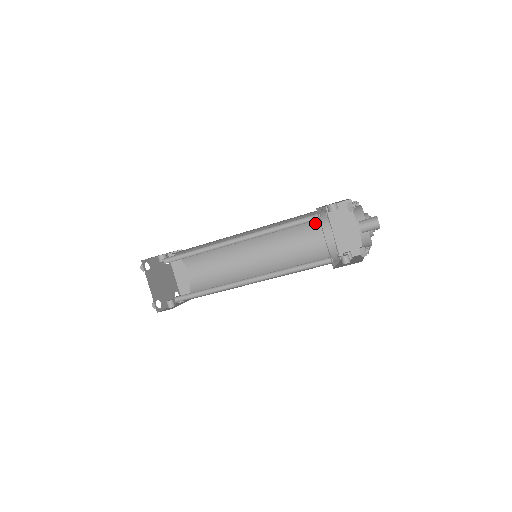
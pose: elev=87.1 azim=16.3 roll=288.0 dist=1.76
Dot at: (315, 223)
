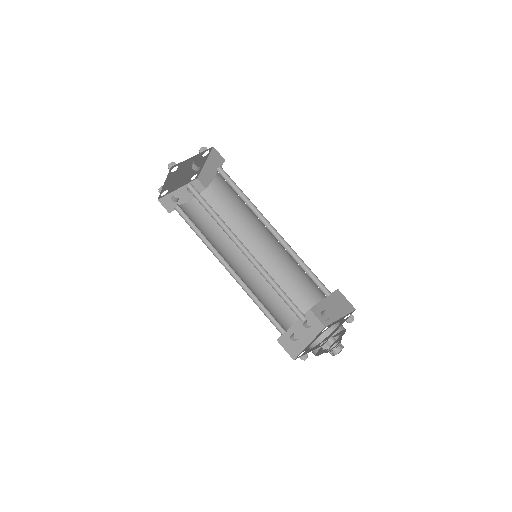
Dot at: (318, 286)
